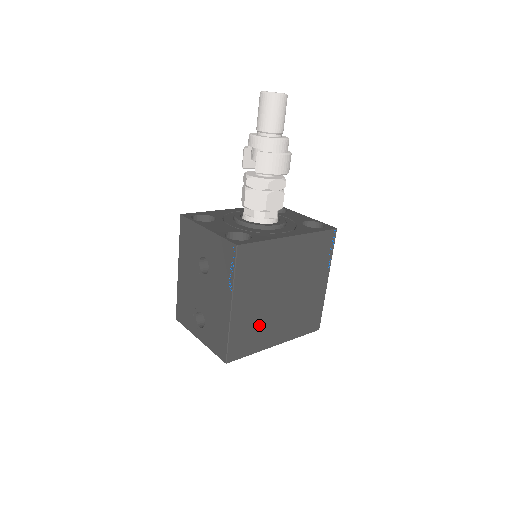
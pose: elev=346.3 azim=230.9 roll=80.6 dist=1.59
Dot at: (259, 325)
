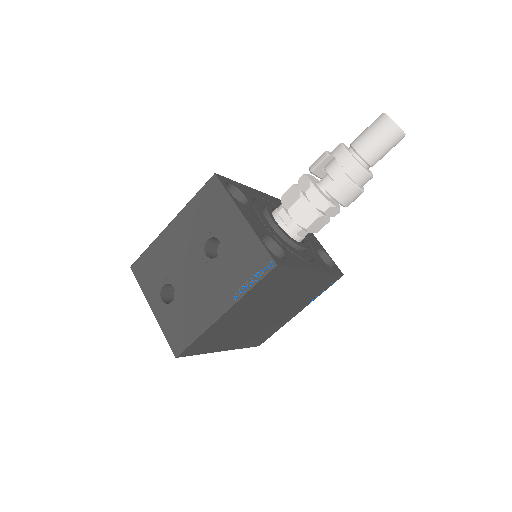
Dot at: (227, 333)
